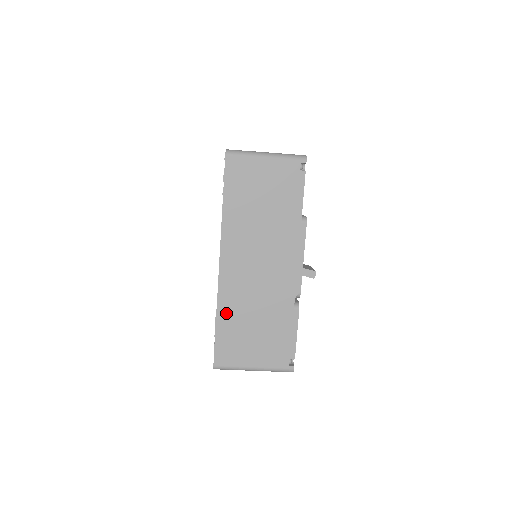
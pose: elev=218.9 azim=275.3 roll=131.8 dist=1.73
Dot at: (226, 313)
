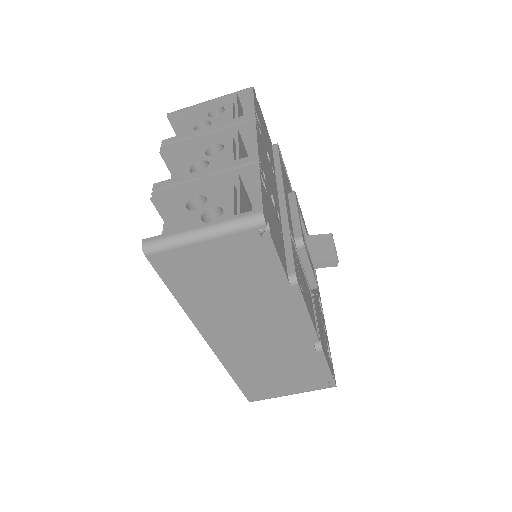
Dot at: (240, 372)
